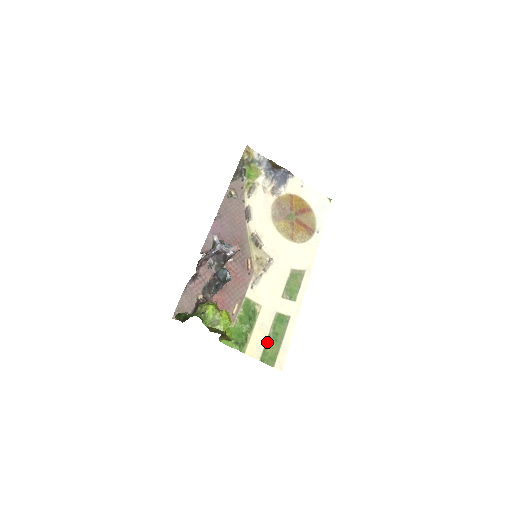
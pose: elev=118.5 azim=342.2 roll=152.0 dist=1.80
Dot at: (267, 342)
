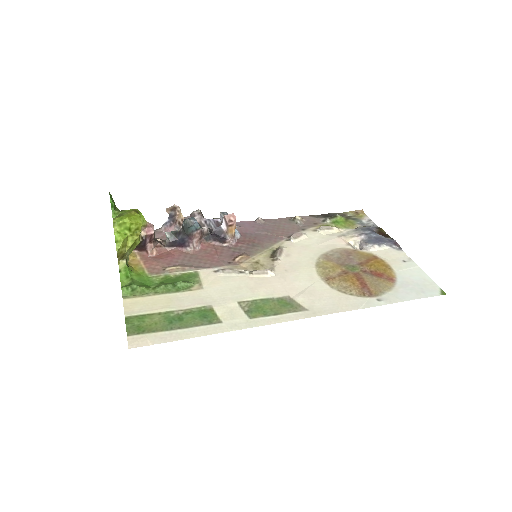
Dot at: (159, 314)
